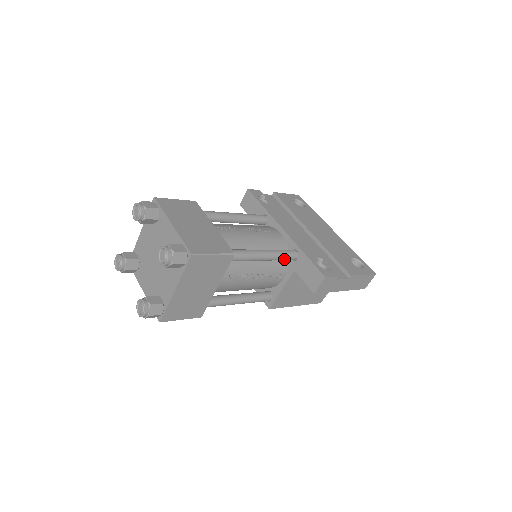
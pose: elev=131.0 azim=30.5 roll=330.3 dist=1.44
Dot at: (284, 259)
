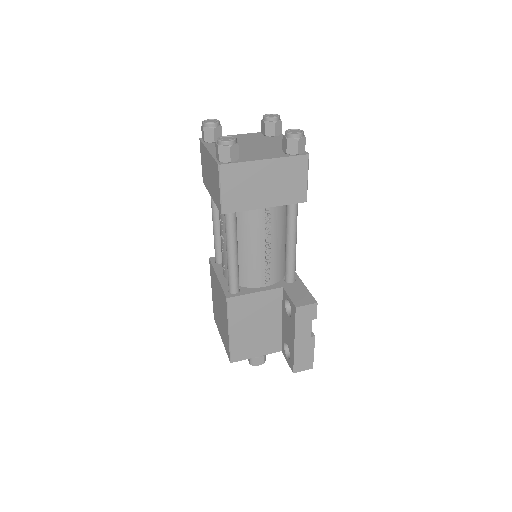
Dot at: (291, 268)
